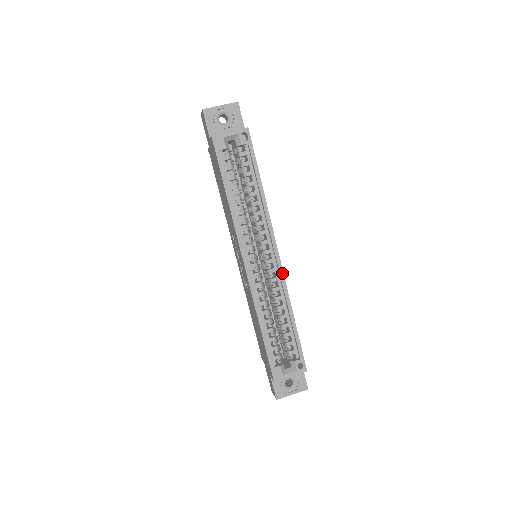
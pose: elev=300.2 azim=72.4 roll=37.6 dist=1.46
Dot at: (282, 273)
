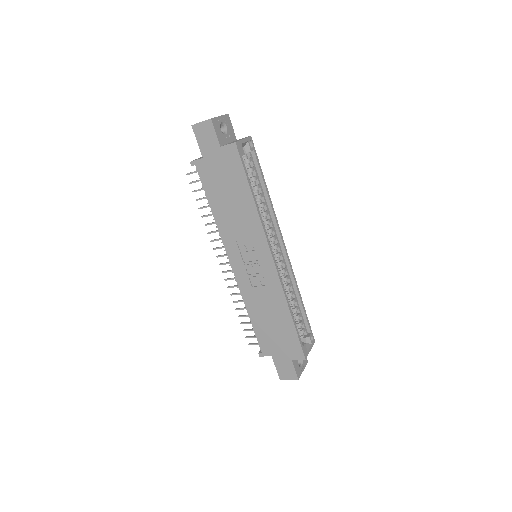
Dot at: (290, 262)
